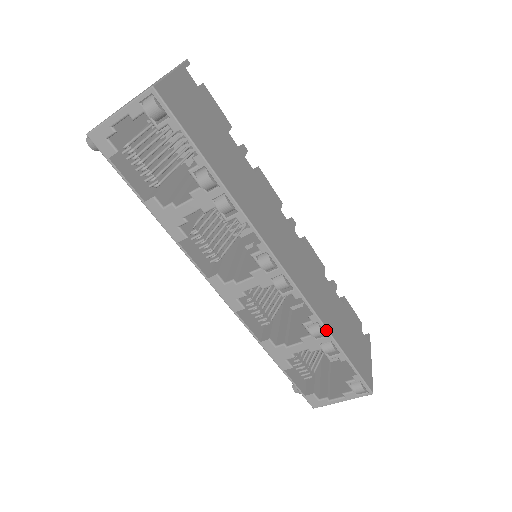
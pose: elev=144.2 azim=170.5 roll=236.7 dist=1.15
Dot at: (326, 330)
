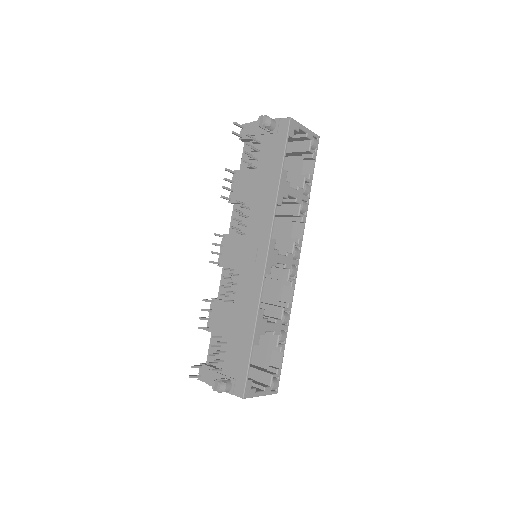
Dot at: occluded
